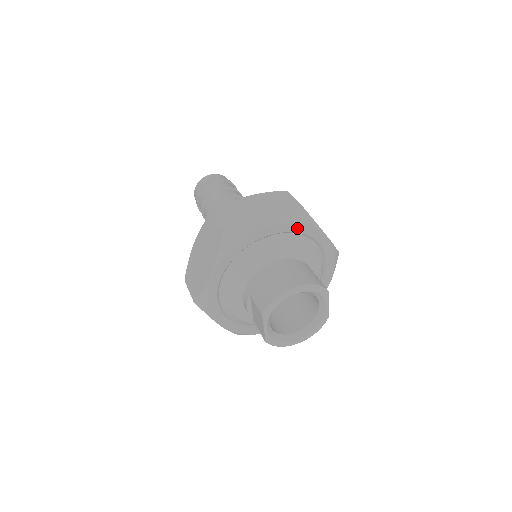
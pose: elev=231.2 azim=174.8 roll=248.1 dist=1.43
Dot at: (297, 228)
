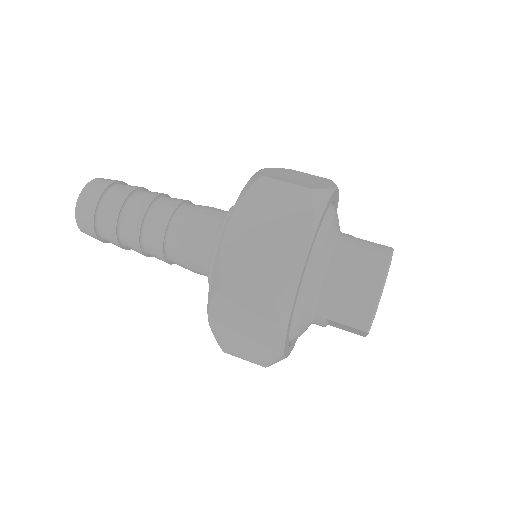
Dot at: (322, 217)
